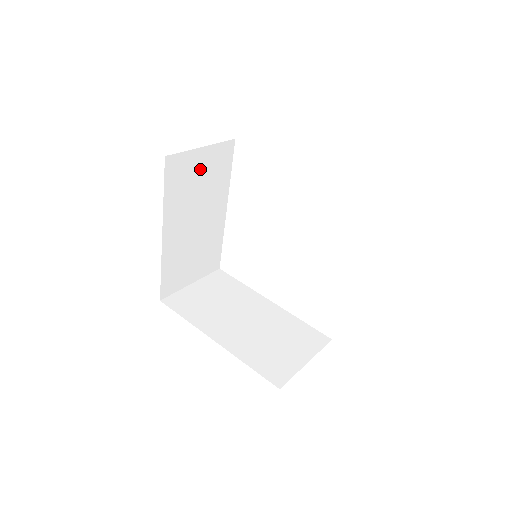
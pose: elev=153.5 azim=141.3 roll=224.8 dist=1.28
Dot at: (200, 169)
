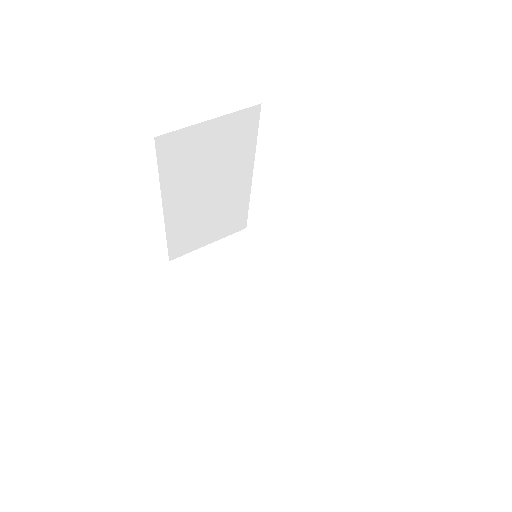
Dot at: (209, 142)
